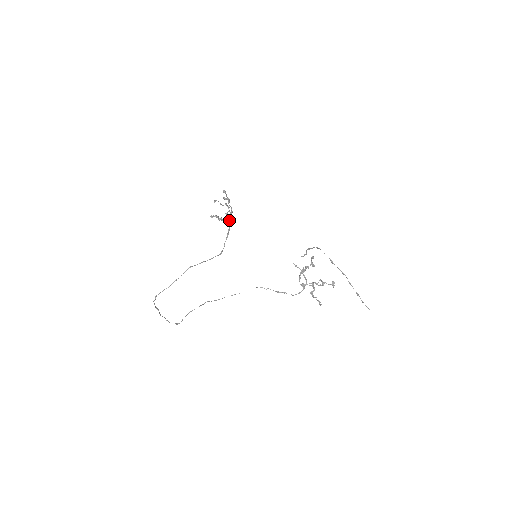
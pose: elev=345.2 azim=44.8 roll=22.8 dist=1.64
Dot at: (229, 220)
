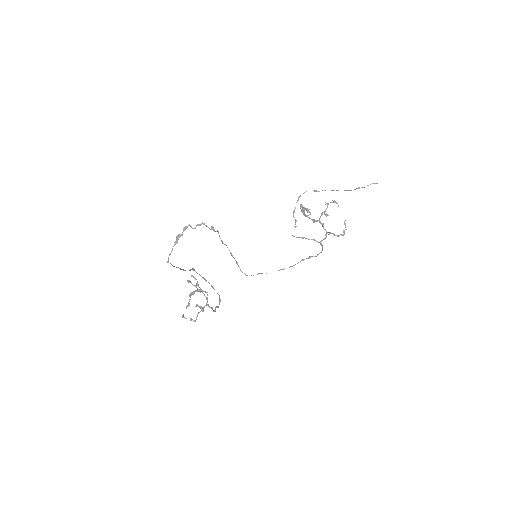
Dot at: (209, 307)
